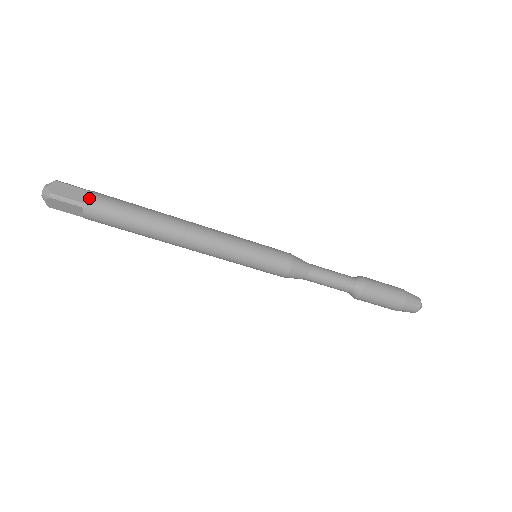
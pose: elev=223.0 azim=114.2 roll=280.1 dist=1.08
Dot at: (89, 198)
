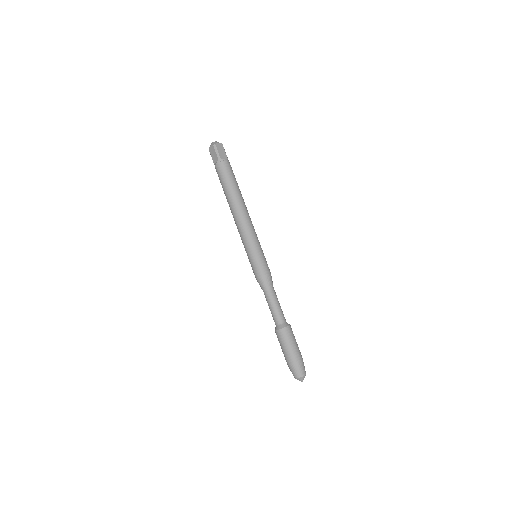
Dot at: (225, 160)
